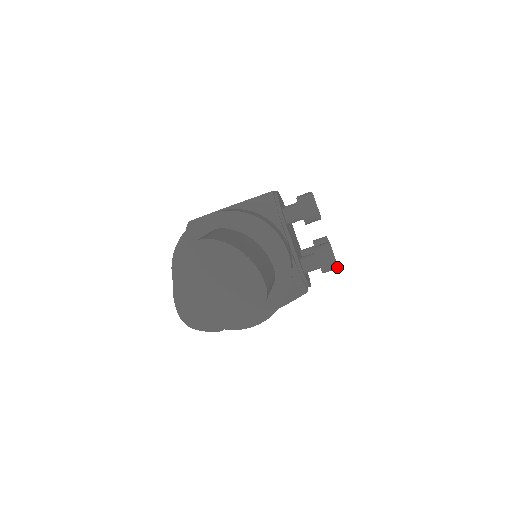
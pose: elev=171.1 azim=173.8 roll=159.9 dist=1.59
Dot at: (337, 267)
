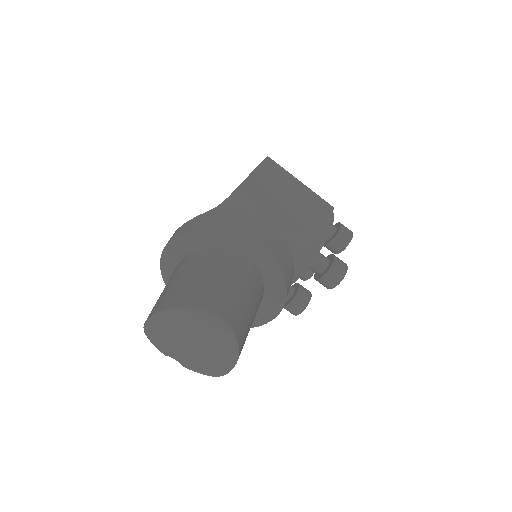
Dot at: occluded
